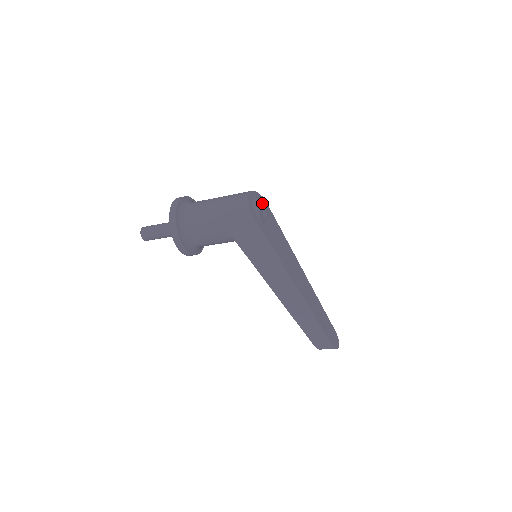
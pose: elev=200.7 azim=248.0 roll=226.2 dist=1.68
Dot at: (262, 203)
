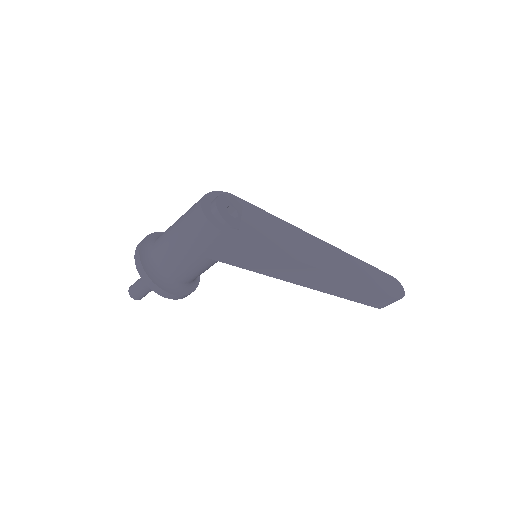
Dot at: (223, 204)
